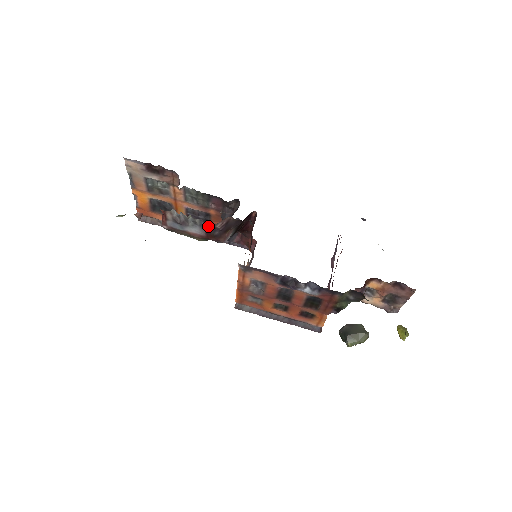
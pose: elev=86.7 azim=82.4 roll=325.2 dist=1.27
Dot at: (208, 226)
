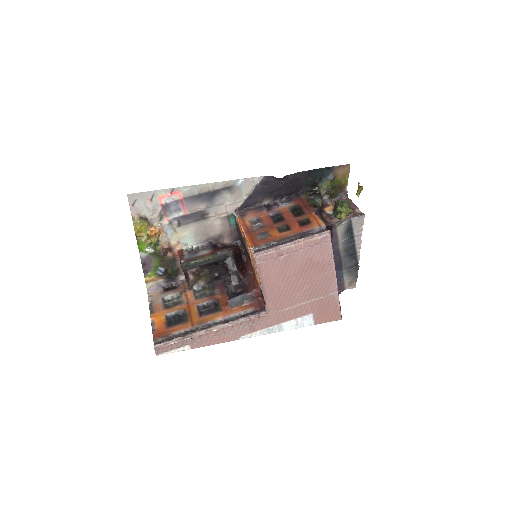
Dot at: (213, 246)
